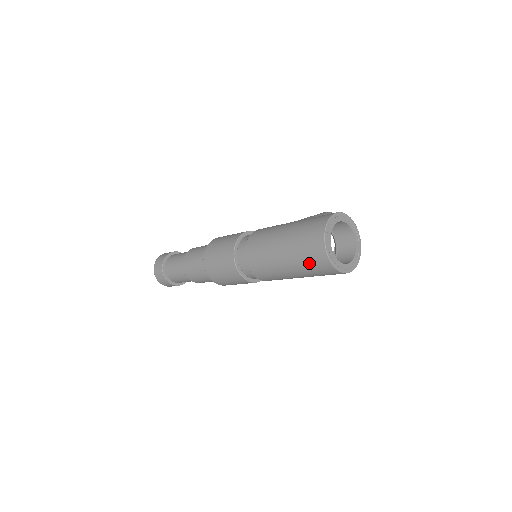
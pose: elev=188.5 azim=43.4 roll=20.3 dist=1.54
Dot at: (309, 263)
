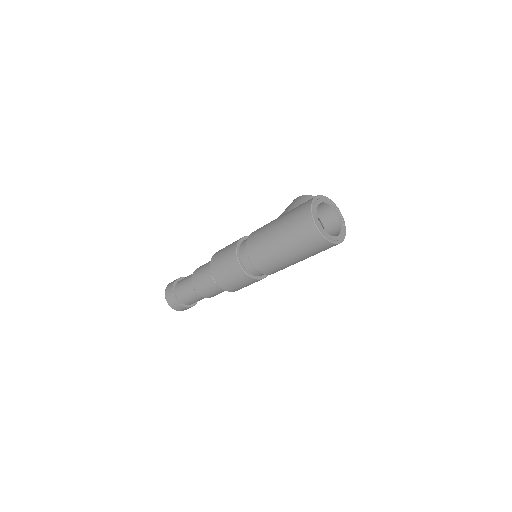
Dot at: (309, 247)
